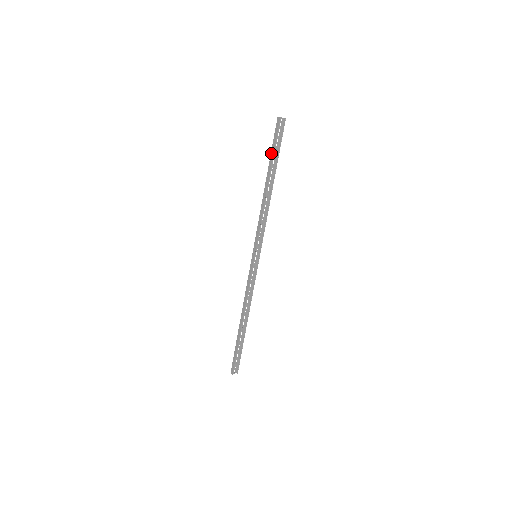
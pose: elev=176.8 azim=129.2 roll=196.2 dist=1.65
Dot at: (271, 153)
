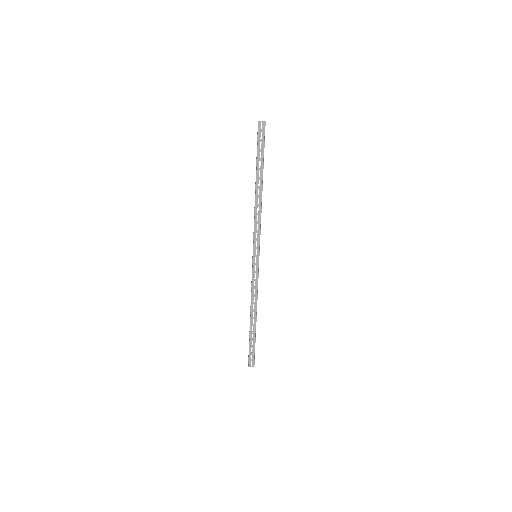
Dot at: occluded
